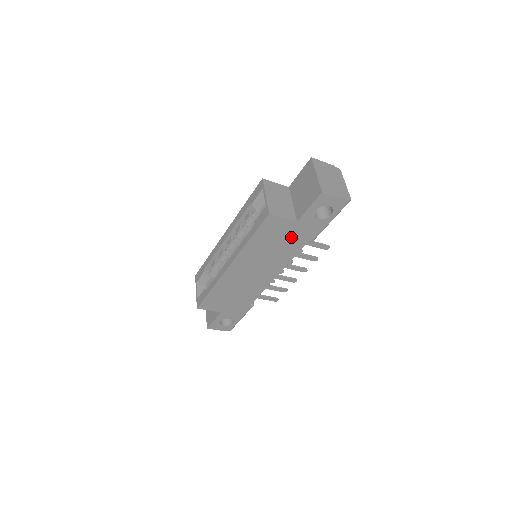
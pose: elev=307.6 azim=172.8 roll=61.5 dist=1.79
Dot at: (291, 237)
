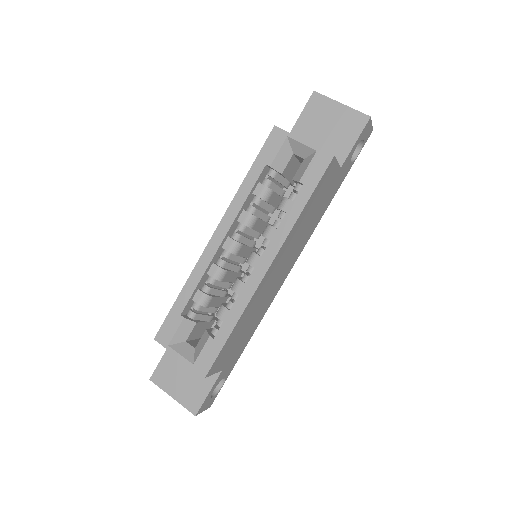
Dot at: (326, 197)
